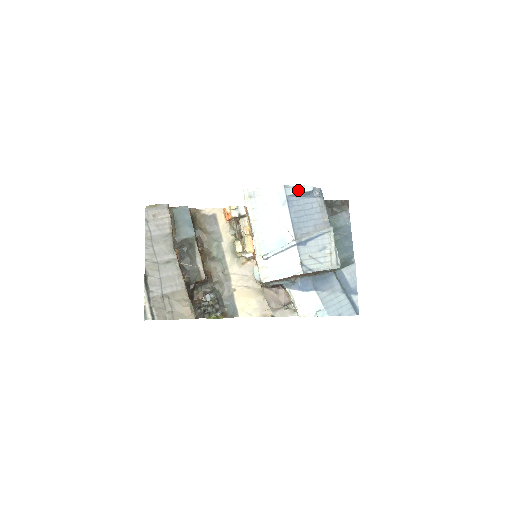
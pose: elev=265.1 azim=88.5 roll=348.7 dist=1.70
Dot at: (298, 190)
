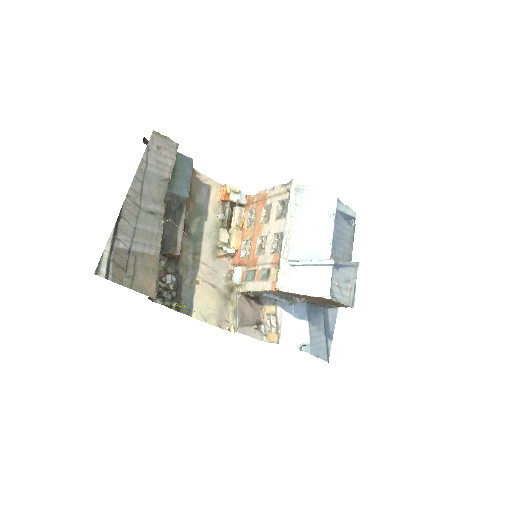
Dot at: (346, 210)
